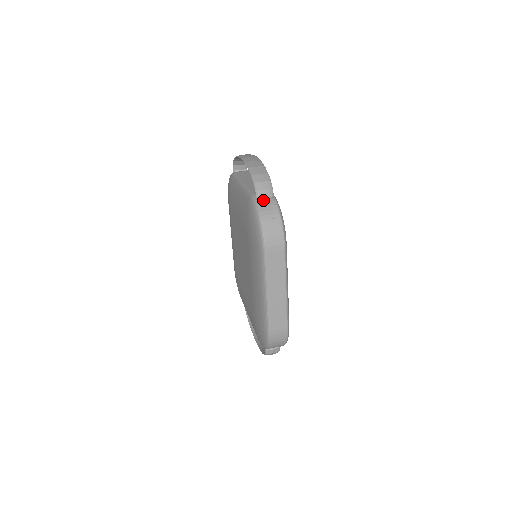
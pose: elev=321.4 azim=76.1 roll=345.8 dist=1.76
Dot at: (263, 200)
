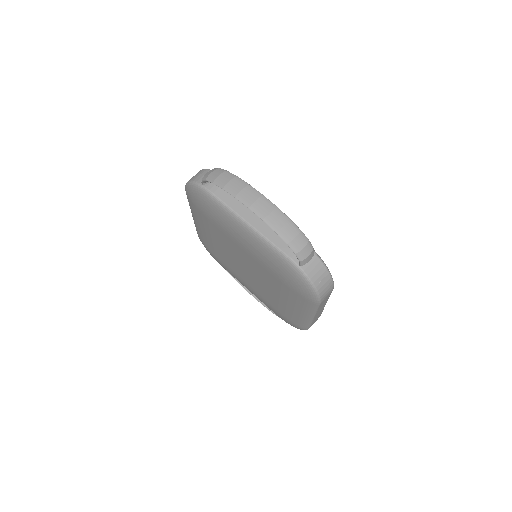
Dot at: (306, 263)
